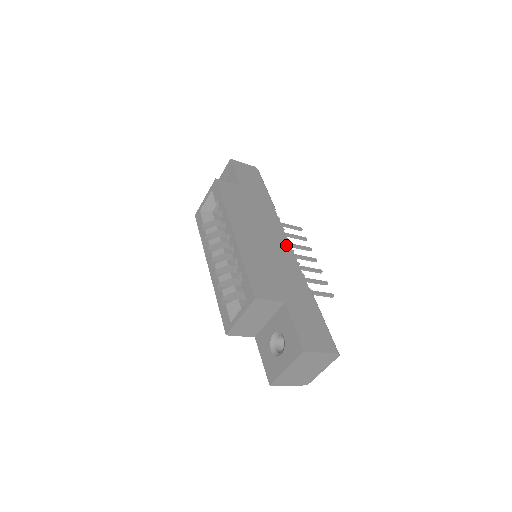
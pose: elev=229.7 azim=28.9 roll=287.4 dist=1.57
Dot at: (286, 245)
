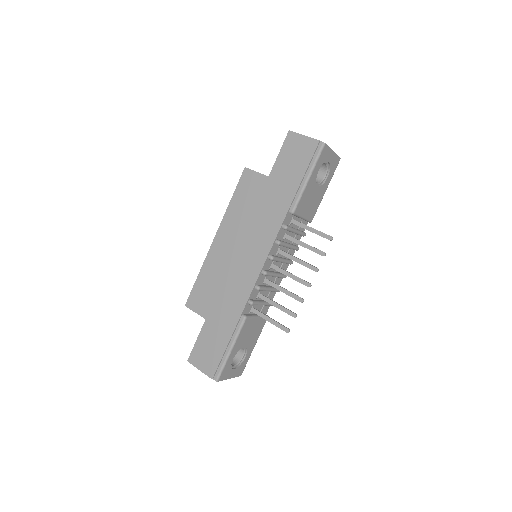
Dot at: (258, 265)
